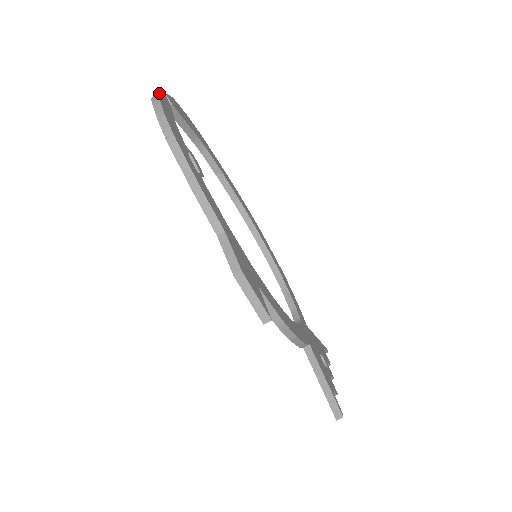
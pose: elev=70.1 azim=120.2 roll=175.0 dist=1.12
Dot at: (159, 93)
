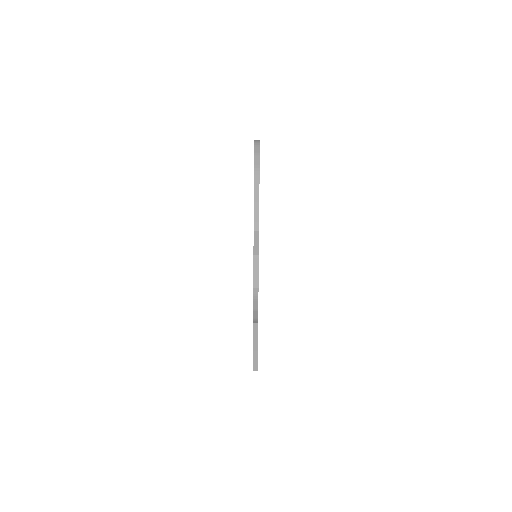
Dot at: (259, 141)
